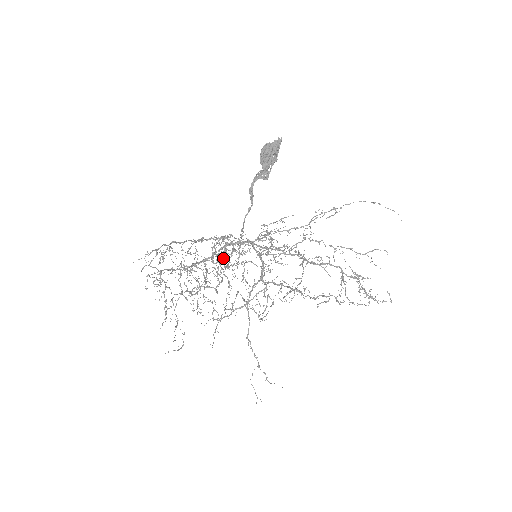
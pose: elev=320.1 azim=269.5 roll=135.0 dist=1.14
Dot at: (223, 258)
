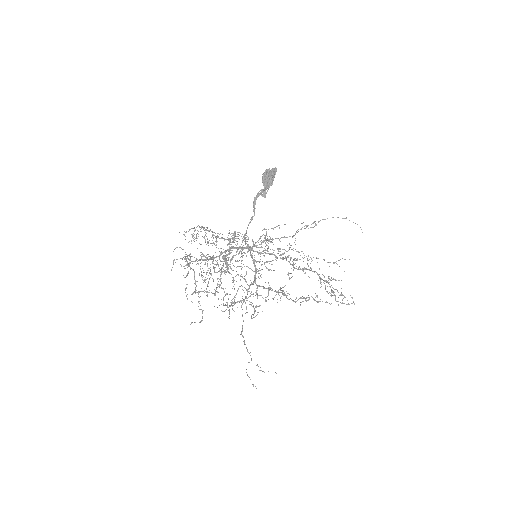
Dot at: occluded
